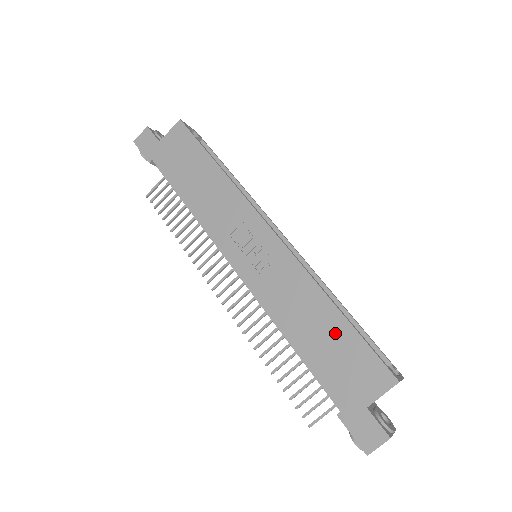
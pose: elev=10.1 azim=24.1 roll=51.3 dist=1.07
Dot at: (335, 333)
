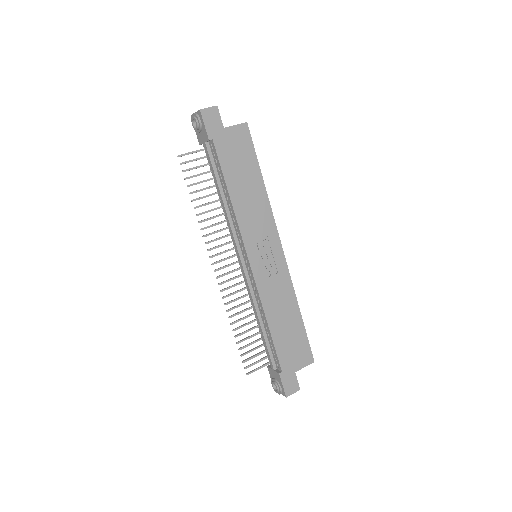
Dot at: (295, 327)
